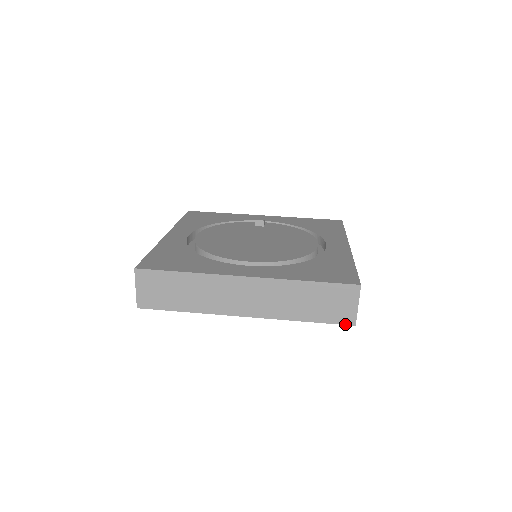
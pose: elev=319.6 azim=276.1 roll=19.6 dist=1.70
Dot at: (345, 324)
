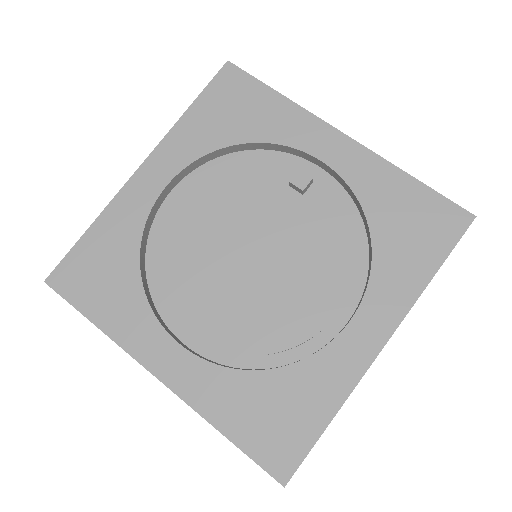
Dot at: occluded
